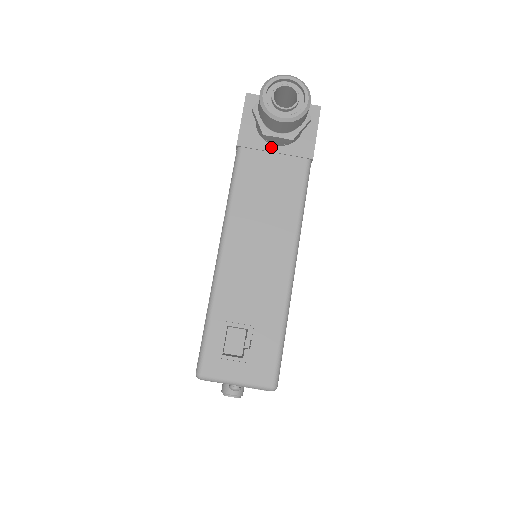
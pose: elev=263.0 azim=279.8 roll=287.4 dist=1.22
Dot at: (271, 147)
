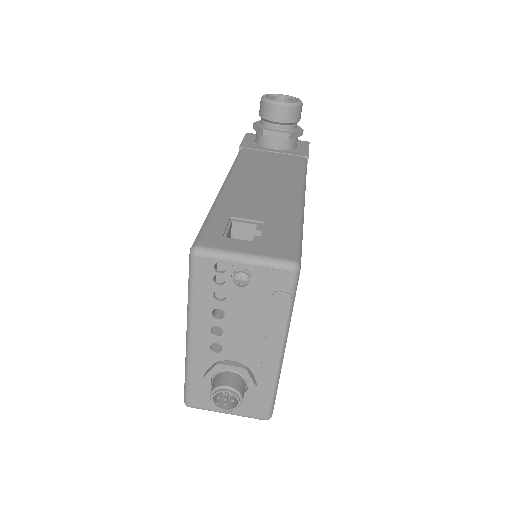
Dot at: (270, 150)
